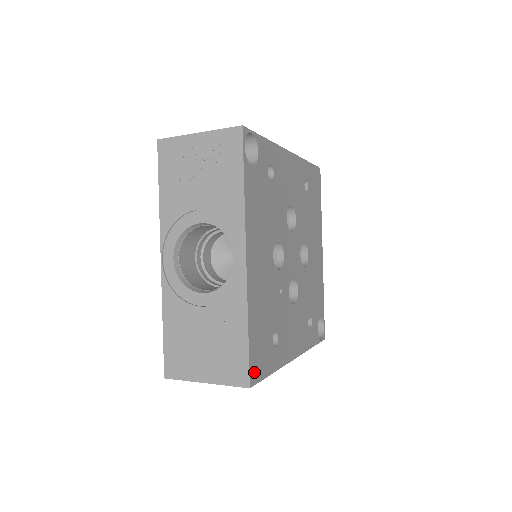
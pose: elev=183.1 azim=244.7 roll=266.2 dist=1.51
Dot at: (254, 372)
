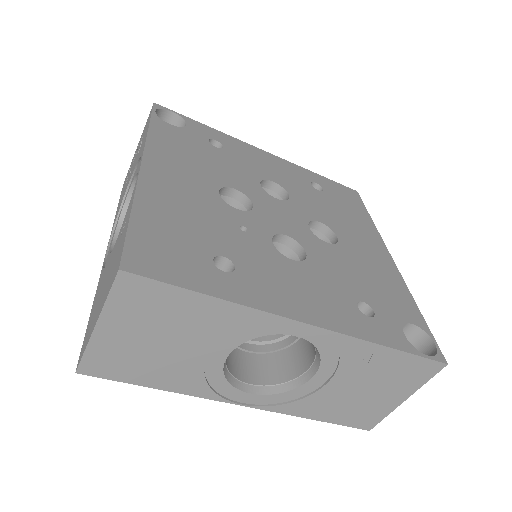
Dot at: (140, 261)
